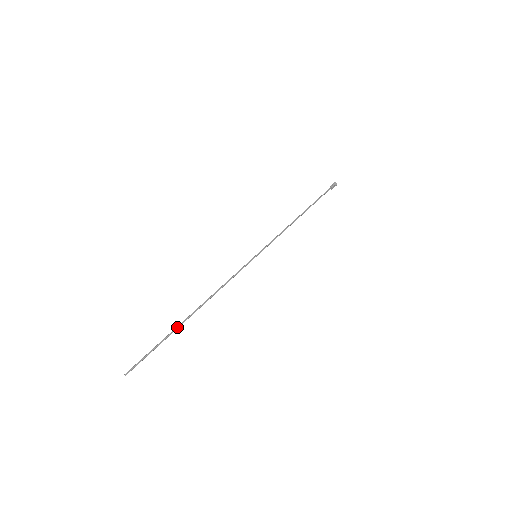
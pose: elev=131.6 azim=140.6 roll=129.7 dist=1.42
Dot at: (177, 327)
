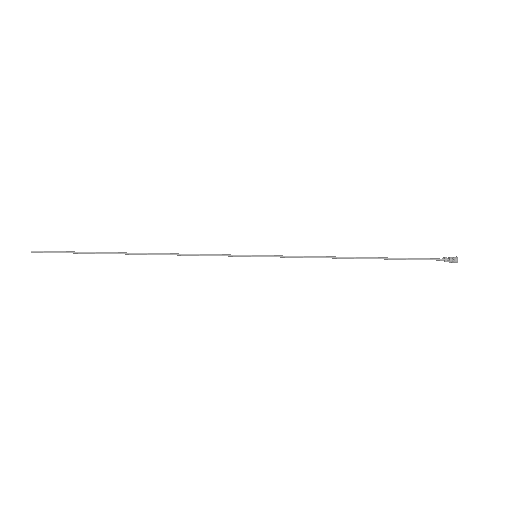
Dot at: (109, 252)
